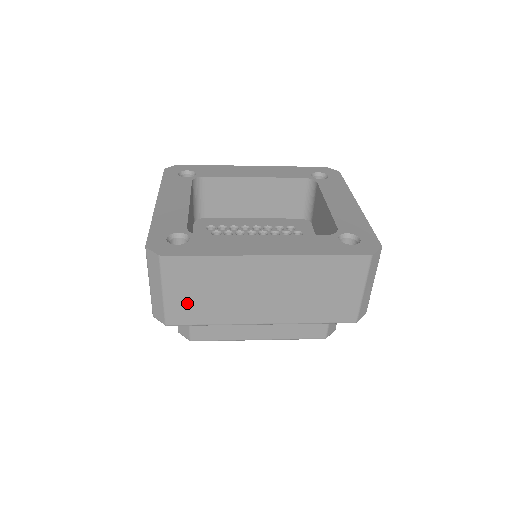
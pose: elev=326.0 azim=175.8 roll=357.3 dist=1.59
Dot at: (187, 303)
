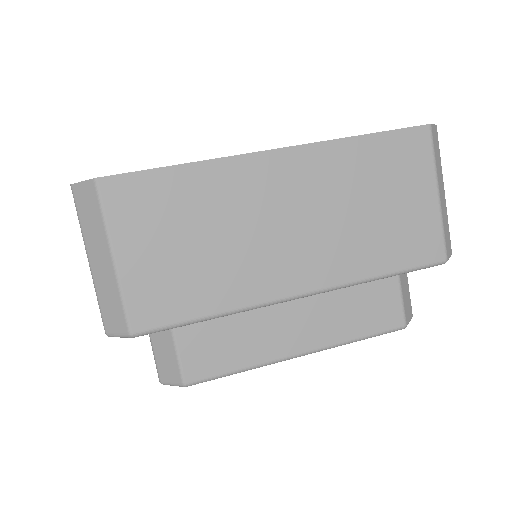
Dot at: (161, 274)
